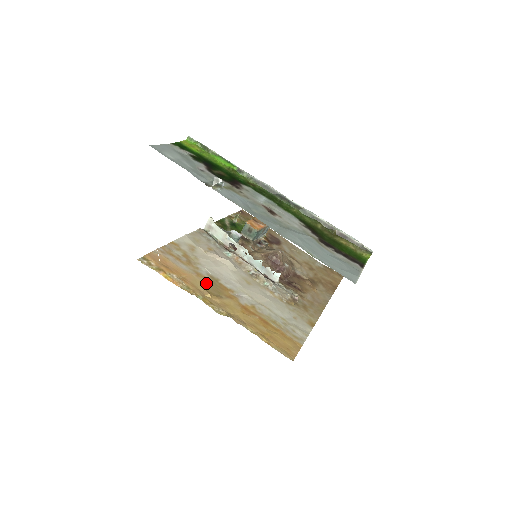
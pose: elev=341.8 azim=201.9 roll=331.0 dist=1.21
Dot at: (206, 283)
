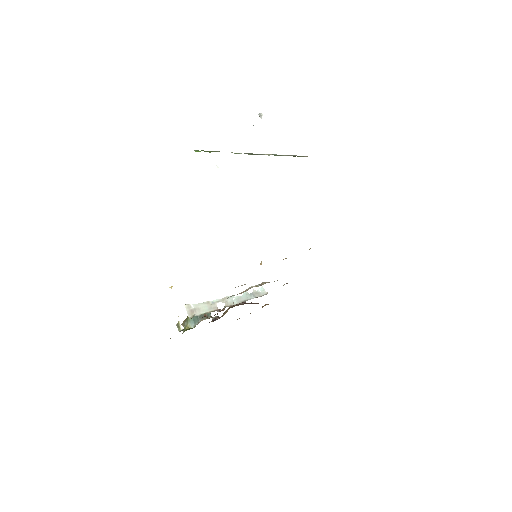
Dot at: occluded
